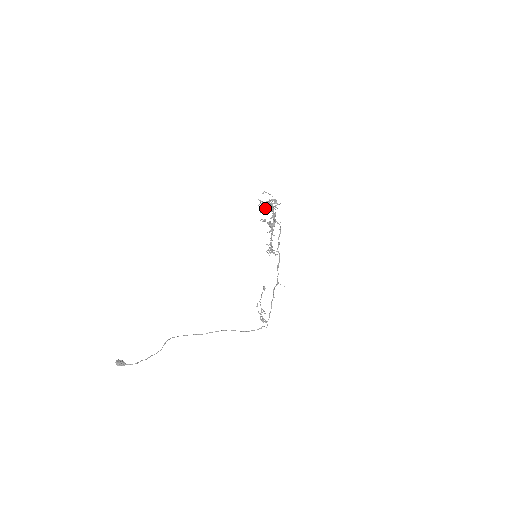
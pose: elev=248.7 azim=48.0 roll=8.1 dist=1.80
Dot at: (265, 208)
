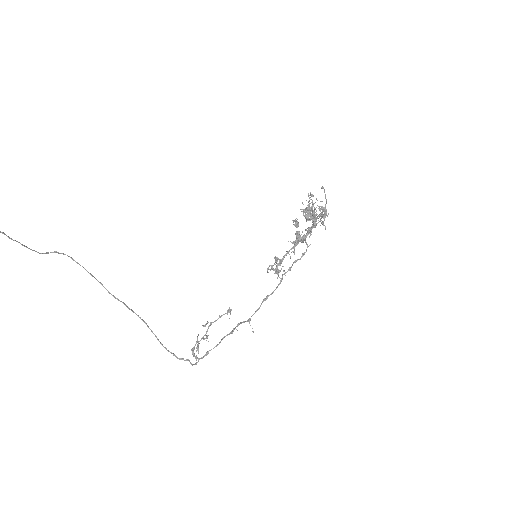
Dot at: (310, 209)
